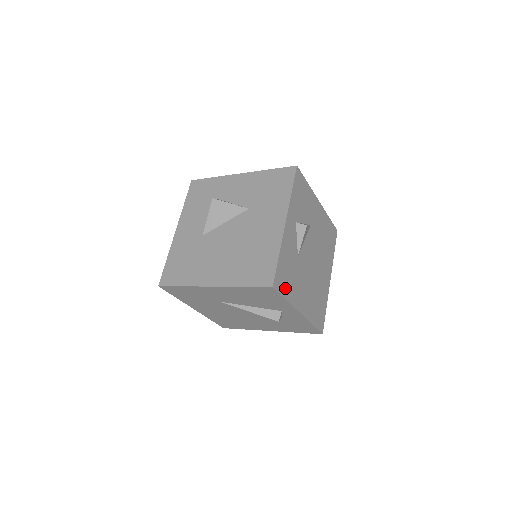
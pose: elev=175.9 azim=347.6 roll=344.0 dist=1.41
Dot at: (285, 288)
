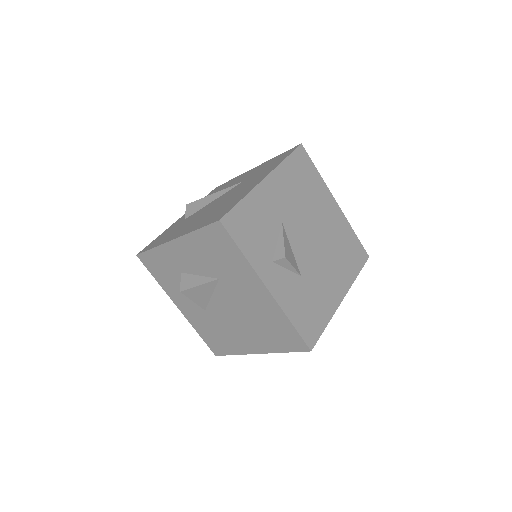
Dot at: (318, 323)
